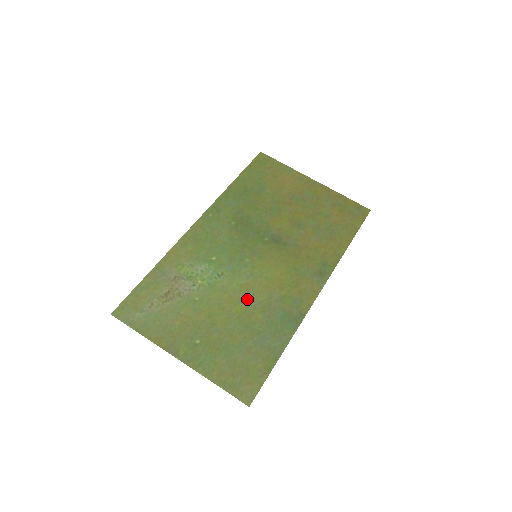
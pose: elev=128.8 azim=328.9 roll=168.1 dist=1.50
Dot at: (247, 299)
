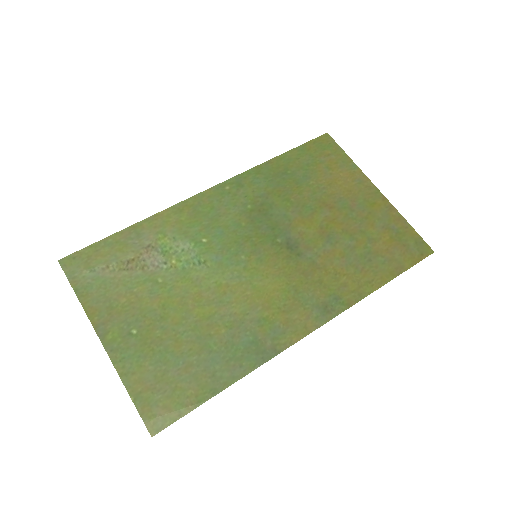
Dot at: (218, 304)
